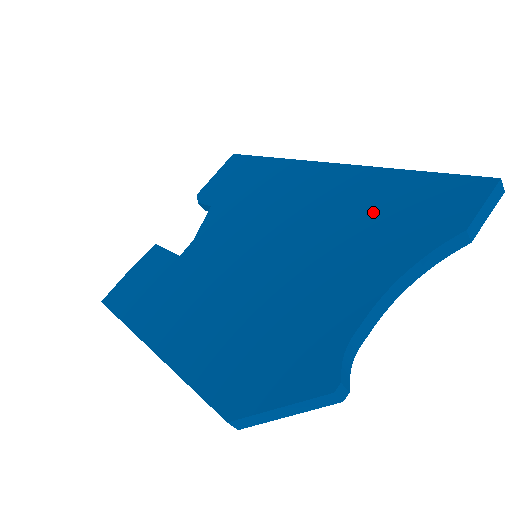
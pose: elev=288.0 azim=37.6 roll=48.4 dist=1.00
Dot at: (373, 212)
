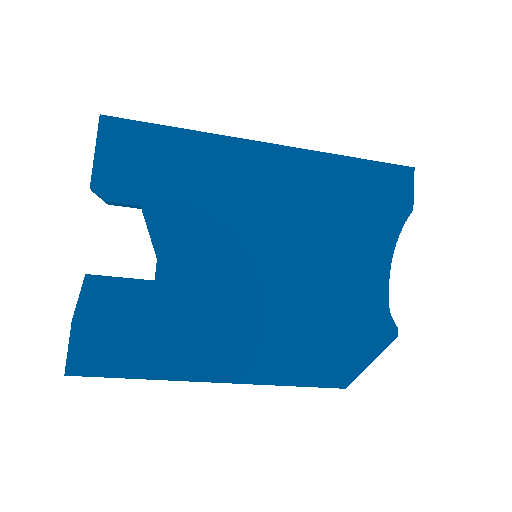
Dot at: (348, 200)
